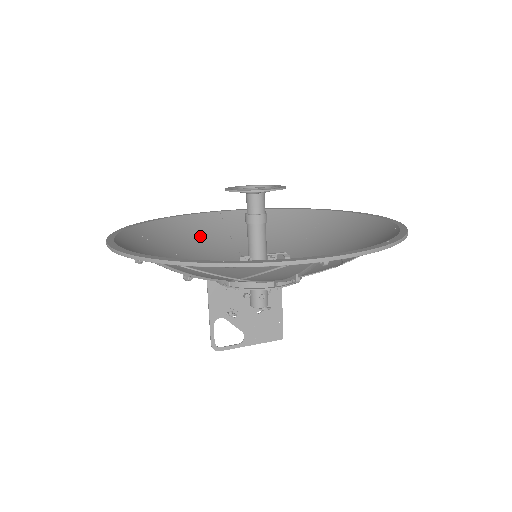
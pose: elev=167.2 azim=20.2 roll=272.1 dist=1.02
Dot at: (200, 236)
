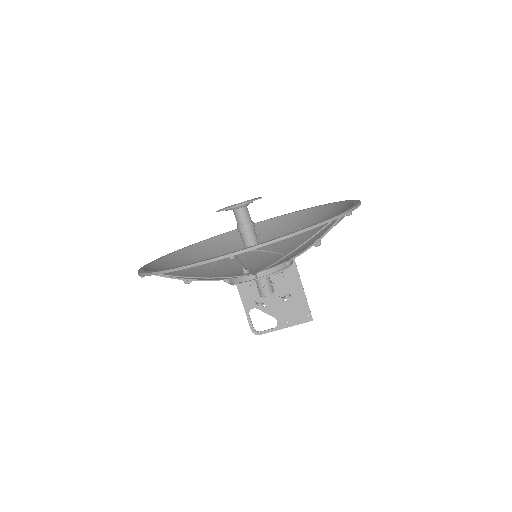
Dot at: (236, 246)
